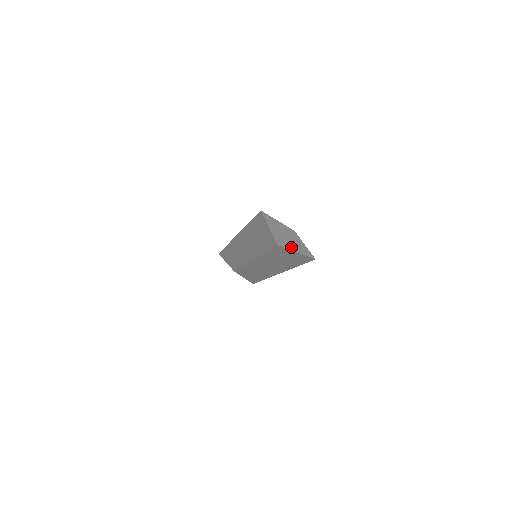
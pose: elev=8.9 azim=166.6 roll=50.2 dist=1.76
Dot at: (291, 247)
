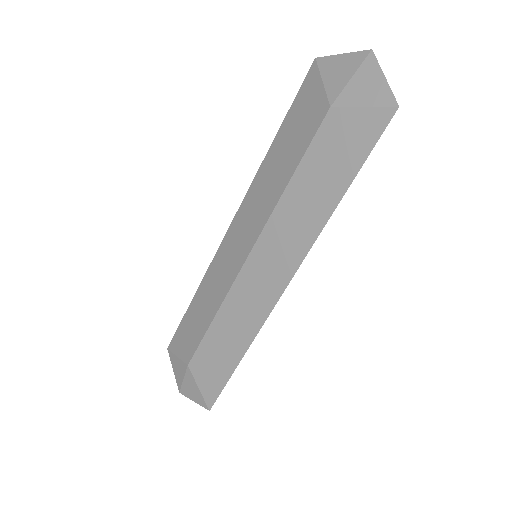
Dot at: (356, 98)
